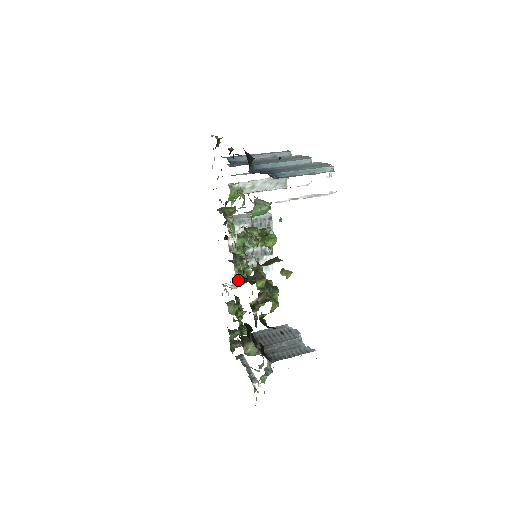
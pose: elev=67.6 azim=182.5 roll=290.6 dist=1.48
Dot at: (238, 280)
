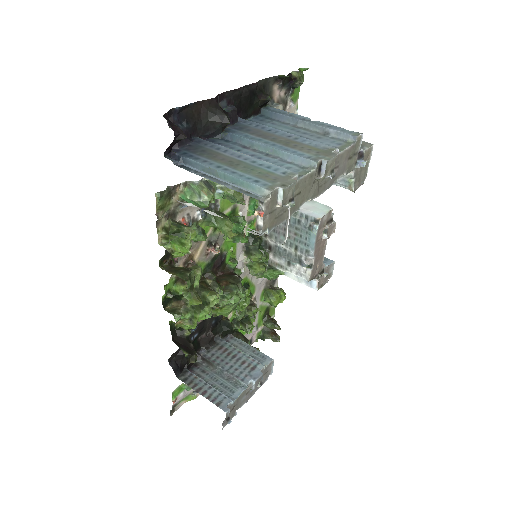
Dot at: (250, 270)
